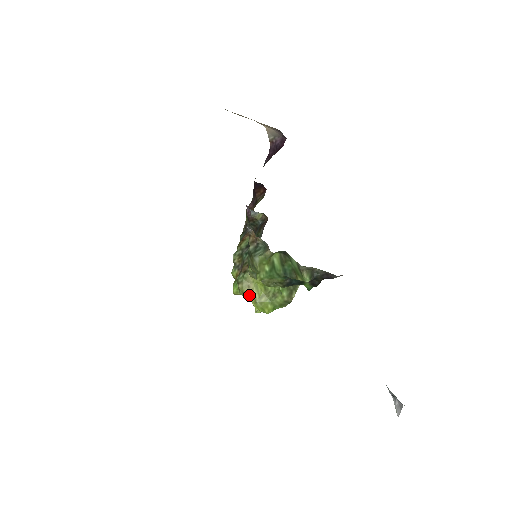
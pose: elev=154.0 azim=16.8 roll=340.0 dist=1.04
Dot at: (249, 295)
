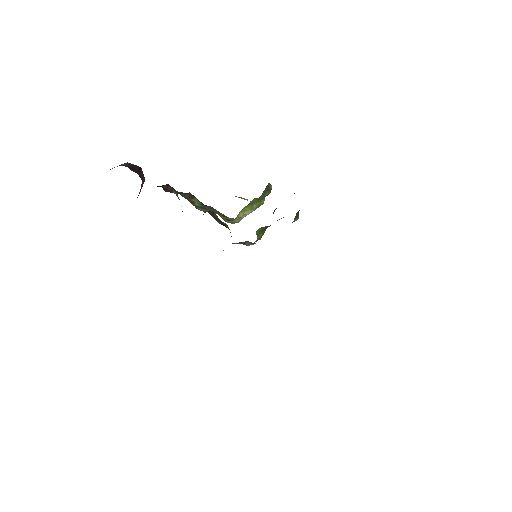
Dot at: occluded
